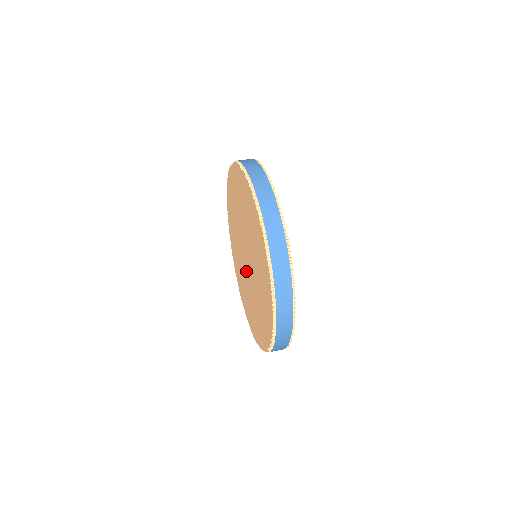
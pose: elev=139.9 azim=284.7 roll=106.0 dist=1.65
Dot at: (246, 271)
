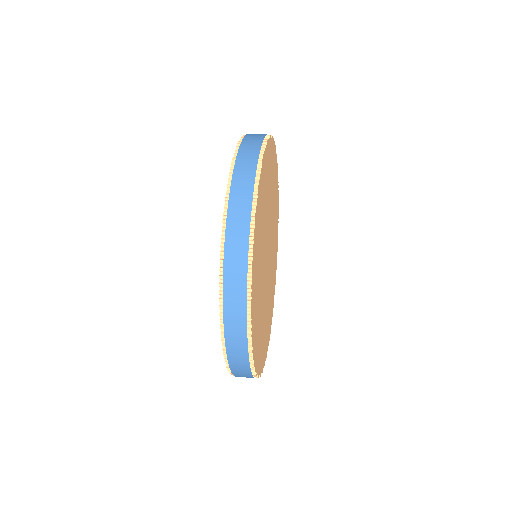
Dot at: occluded
